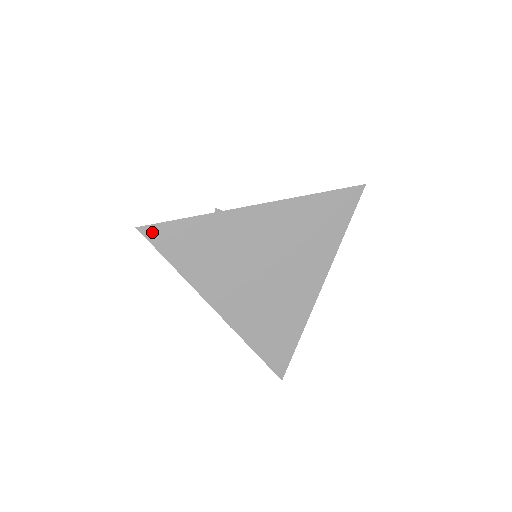
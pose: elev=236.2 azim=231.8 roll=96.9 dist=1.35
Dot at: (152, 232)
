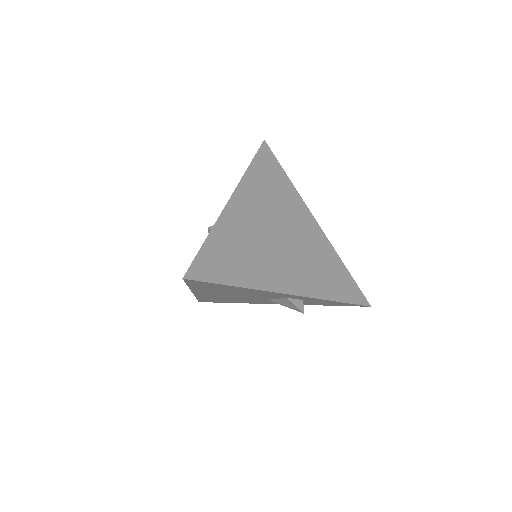
Dot at: (196, 272)
